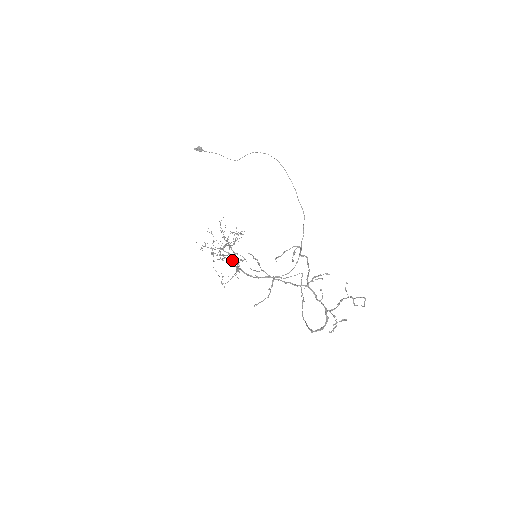
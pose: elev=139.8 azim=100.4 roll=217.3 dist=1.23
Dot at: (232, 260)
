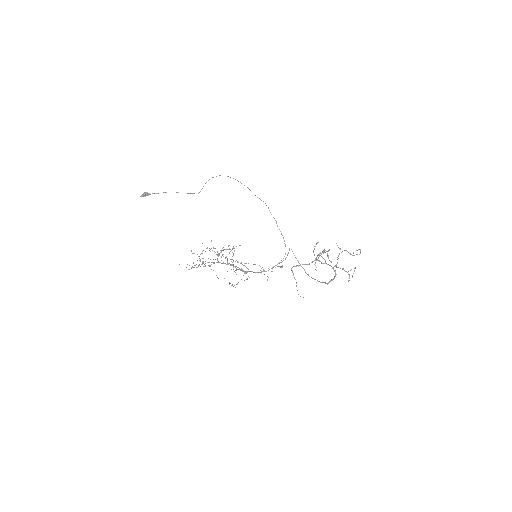
Dot at: occluded
